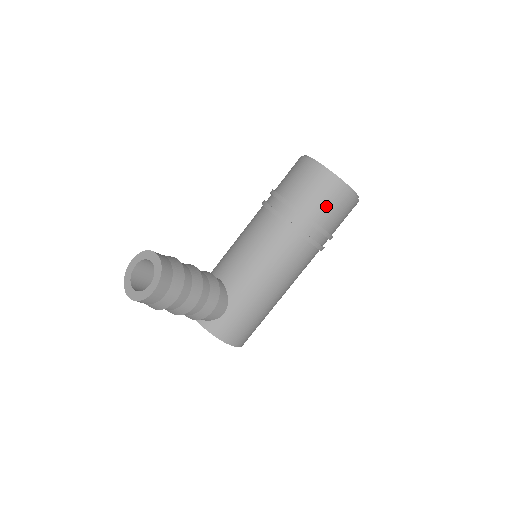
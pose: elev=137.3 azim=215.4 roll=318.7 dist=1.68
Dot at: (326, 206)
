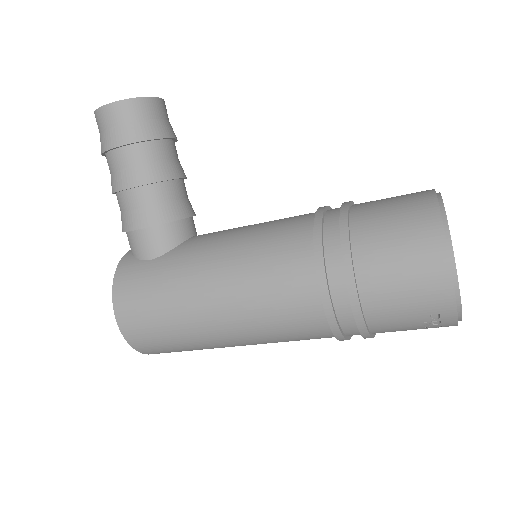
Dot at: (388, 238)
